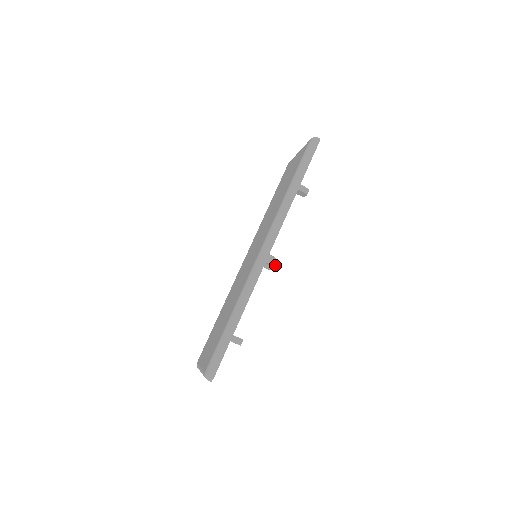
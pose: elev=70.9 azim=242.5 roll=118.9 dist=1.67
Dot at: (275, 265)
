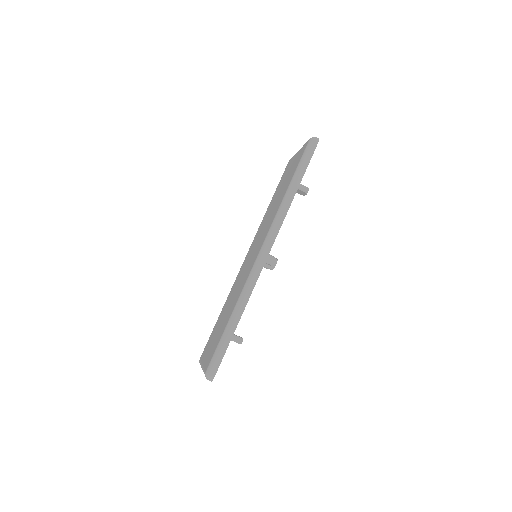
Dot at: (275, 265)
